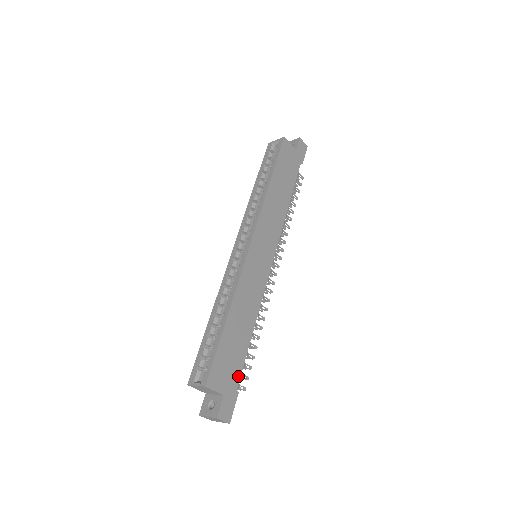
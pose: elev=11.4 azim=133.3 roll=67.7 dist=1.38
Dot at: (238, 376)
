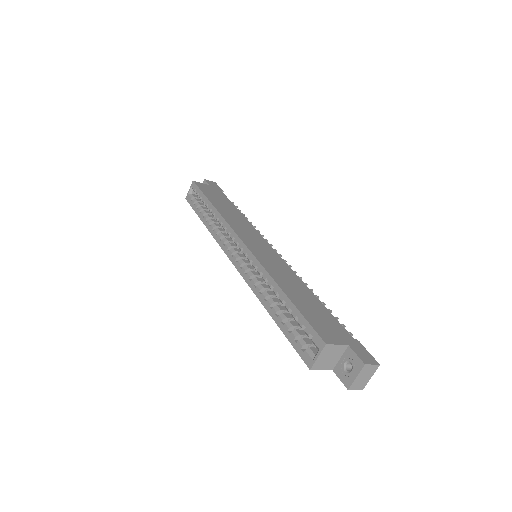
Dot at: (342, 328)
